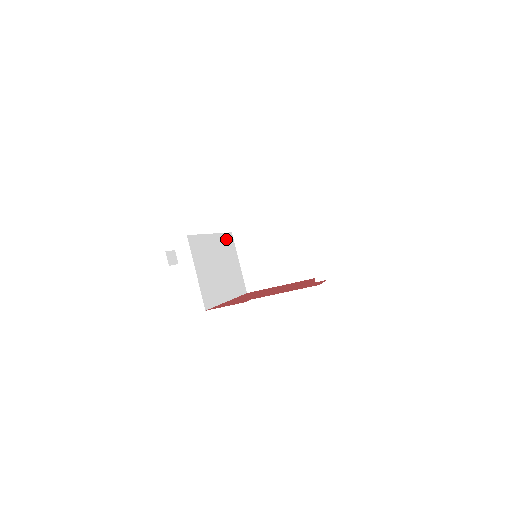
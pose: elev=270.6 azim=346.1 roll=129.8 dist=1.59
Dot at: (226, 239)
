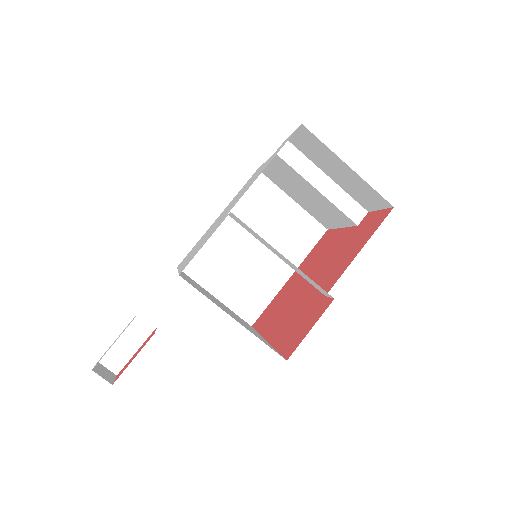
Dot at: occluded
